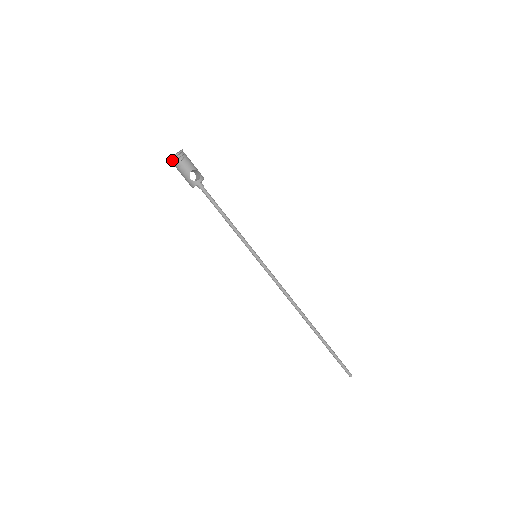
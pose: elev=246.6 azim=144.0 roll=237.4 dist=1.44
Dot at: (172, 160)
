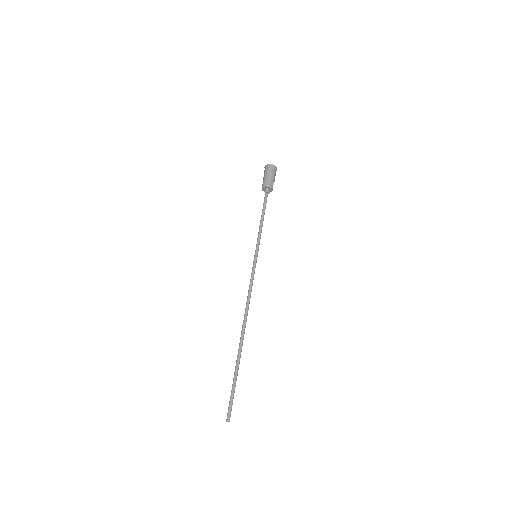
Dot at: (272, 166)
